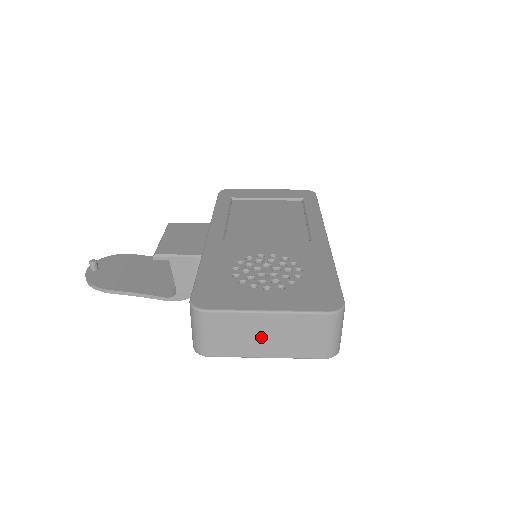
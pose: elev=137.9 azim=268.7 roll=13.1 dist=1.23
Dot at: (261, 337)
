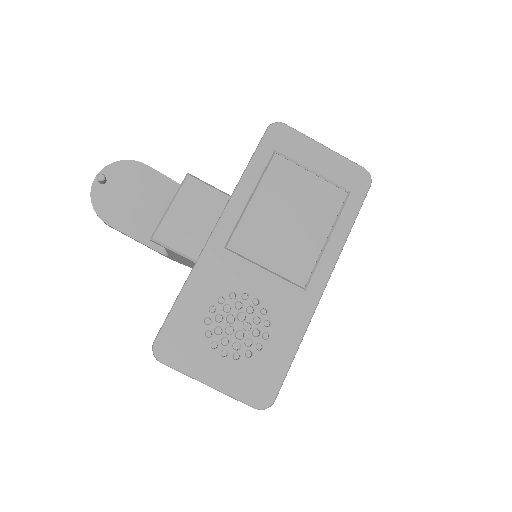
Dot at: occluded
